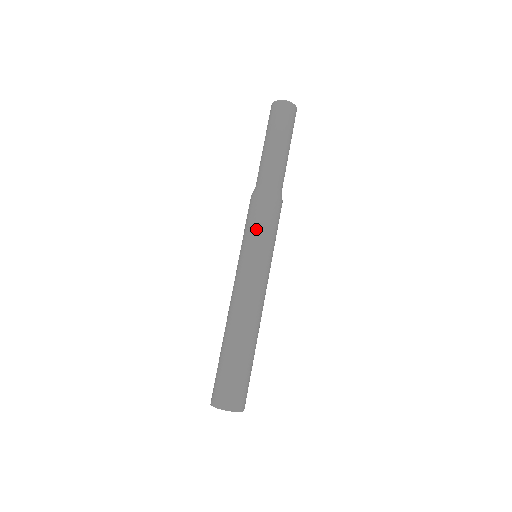
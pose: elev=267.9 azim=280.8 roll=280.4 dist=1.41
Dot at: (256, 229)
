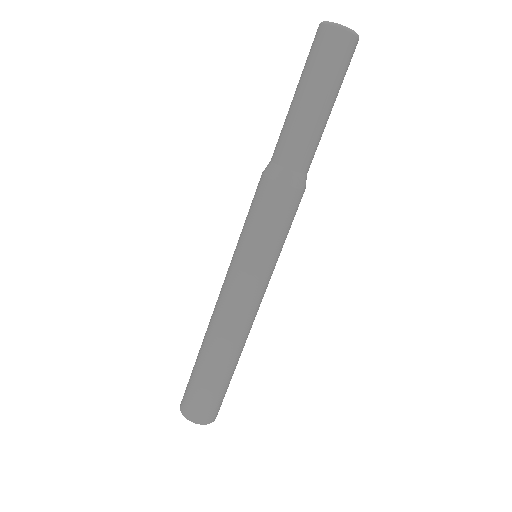
Dot at: (261, 231)
